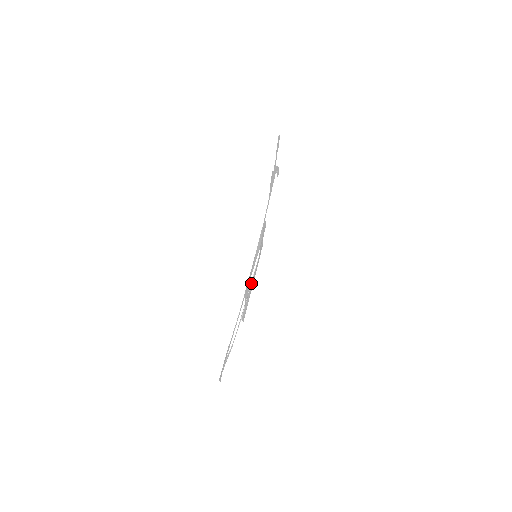
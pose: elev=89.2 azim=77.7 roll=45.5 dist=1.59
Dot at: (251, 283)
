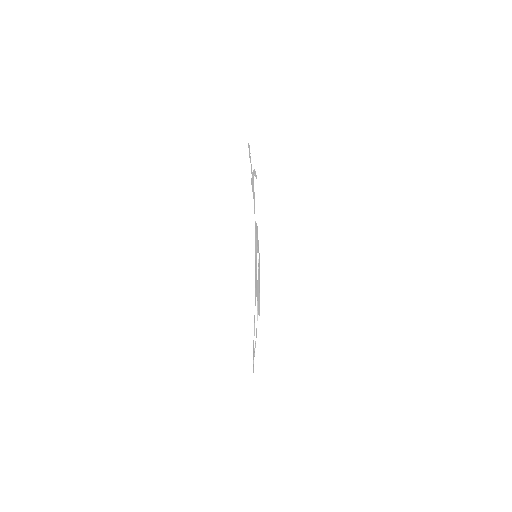
Dot at: (258, 280)
